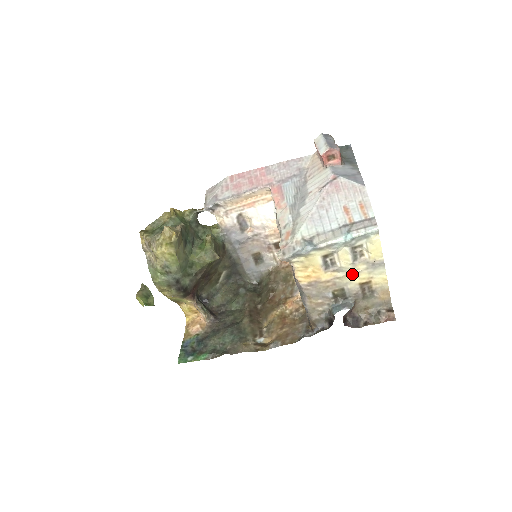
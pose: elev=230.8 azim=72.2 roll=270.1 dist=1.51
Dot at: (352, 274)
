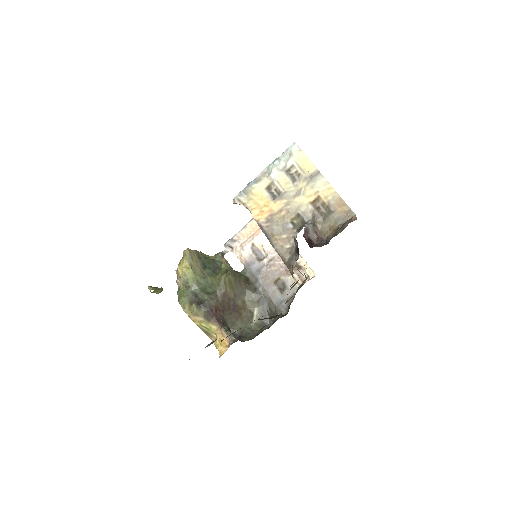
Dot at: (298, 195)
